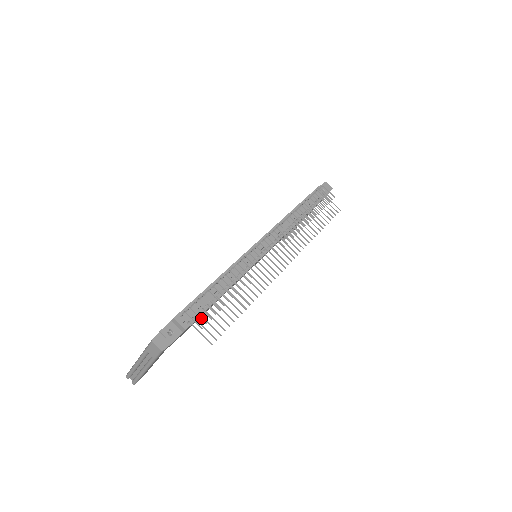
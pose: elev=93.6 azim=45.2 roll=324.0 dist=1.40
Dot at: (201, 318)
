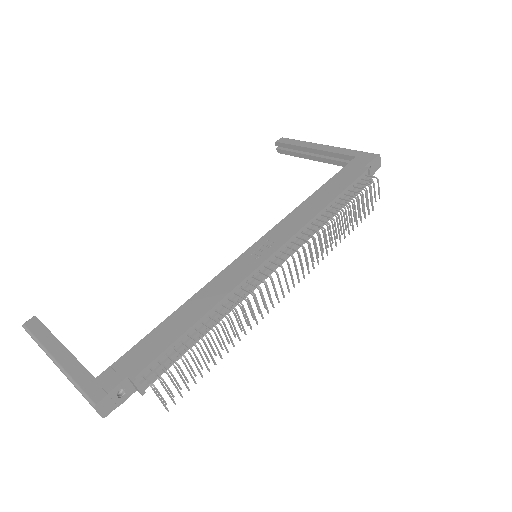
Dot at: (170, 391)
